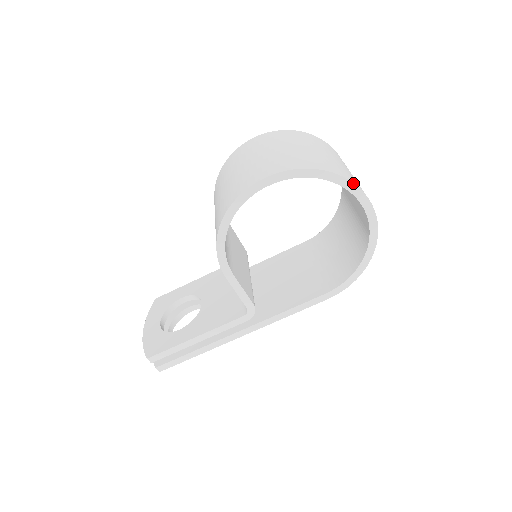
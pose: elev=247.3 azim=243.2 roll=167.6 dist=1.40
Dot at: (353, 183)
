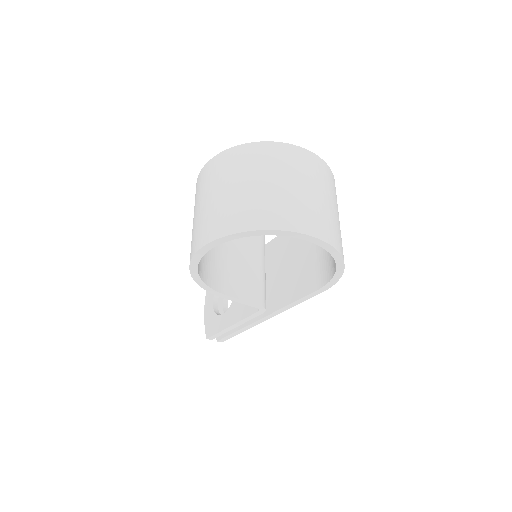
Dot at: (283, 231)
